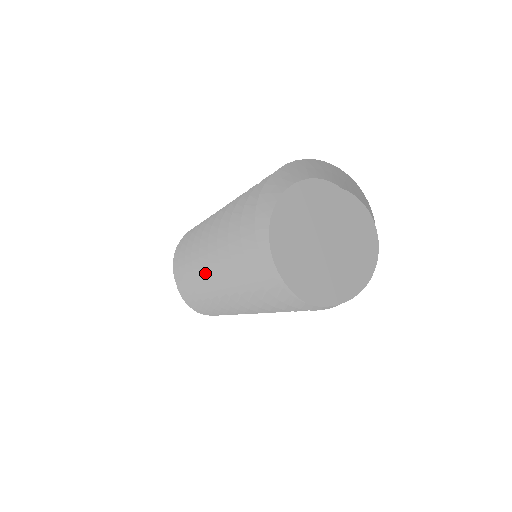
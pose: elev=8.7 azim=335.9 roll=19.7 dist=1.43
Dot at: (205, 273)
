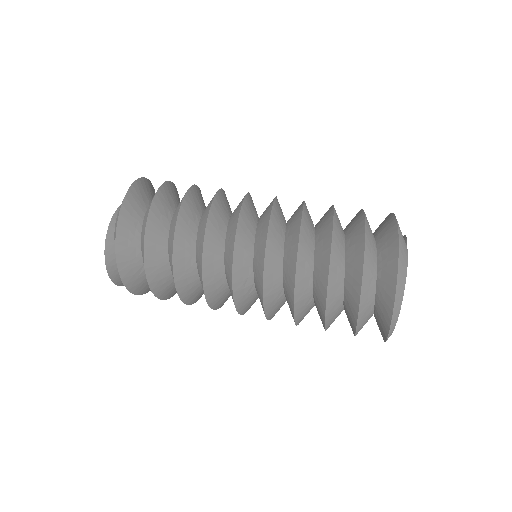
Dot at: (242, 313)
